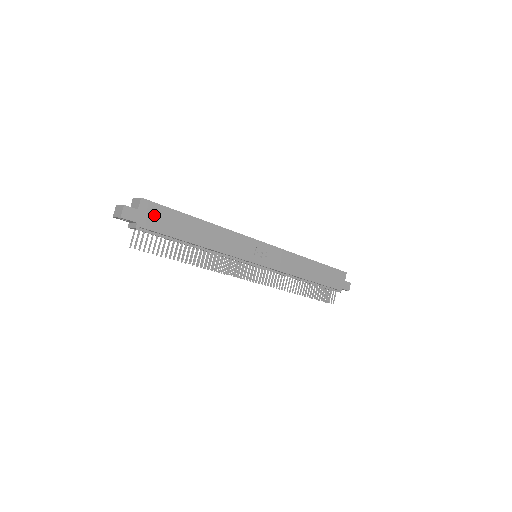
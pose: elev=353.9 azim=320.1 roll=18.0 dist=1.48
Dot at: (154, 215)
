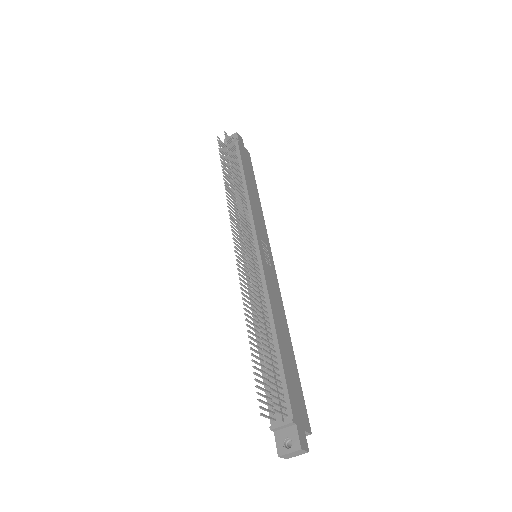
Dot at: (246, 156)
